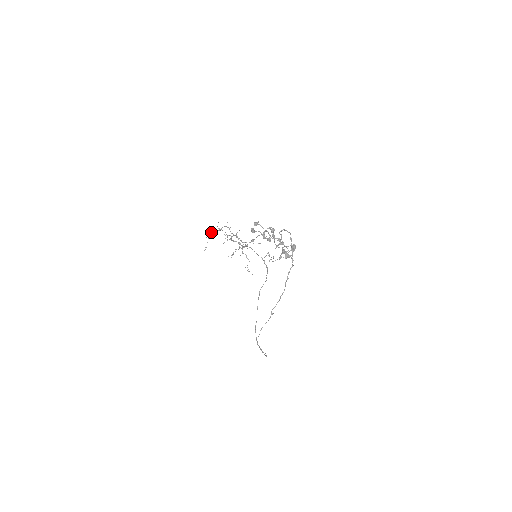
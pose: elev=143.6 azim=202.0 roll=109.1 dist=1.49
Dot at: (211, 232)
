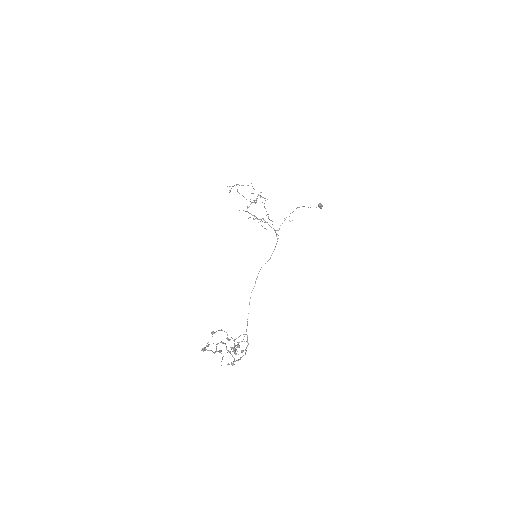
Dot at: occluded
